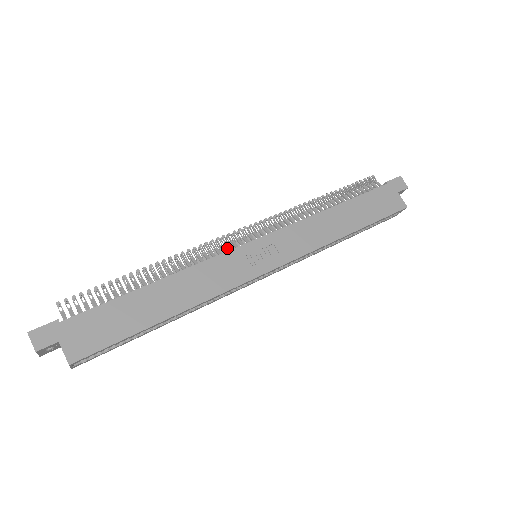
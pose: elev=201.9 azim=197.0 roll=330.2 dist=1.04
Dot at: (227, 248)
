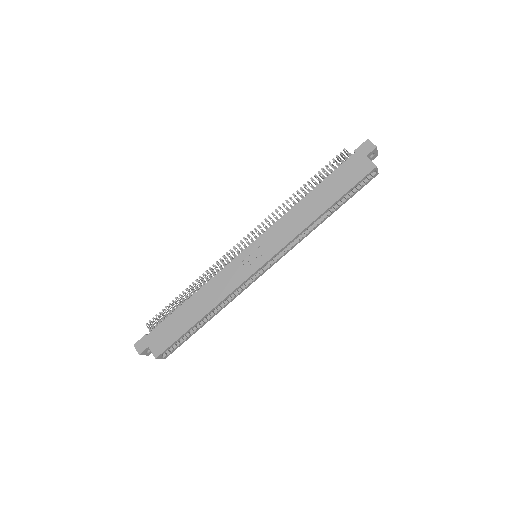
Dot at: occluded
